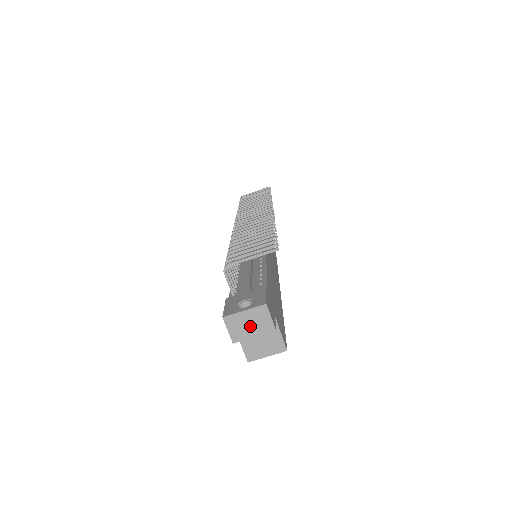
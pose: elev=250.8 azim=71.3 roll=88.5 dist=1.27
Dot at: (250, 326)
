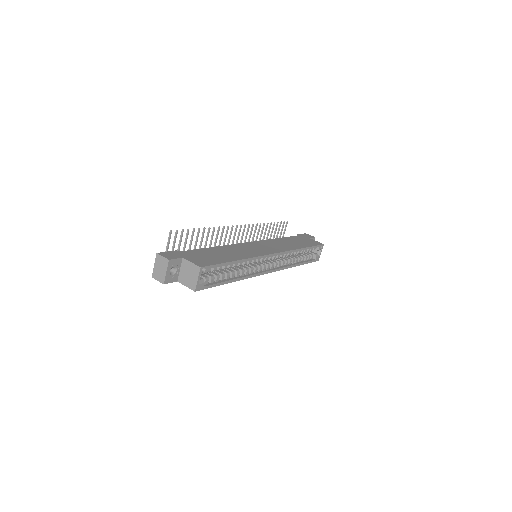
Dot at: (161, 269)
